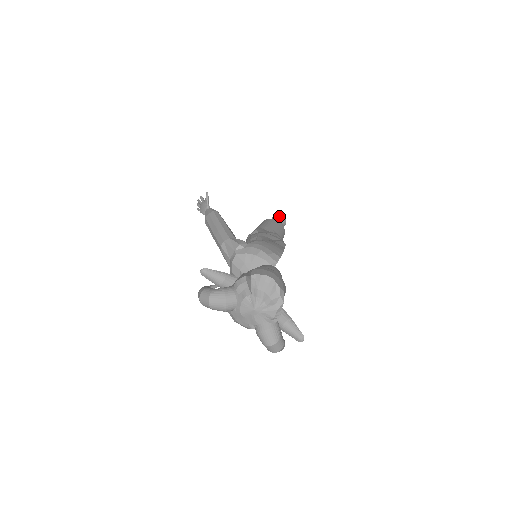
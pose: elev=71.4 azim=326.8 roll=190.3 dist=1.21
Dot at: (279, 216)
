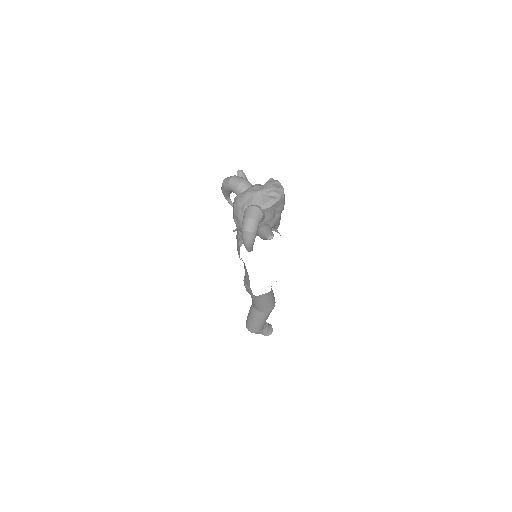
Dot at: (270, 324)
